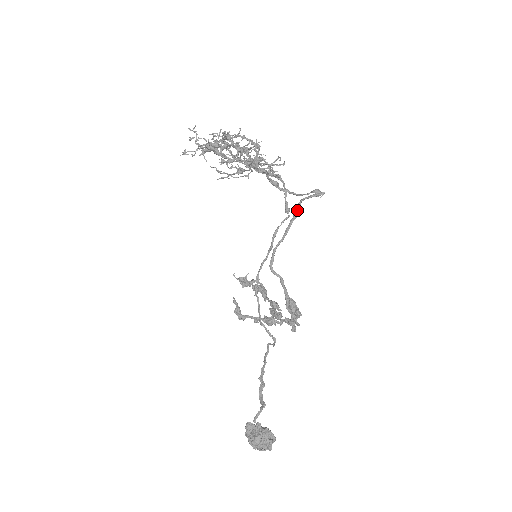
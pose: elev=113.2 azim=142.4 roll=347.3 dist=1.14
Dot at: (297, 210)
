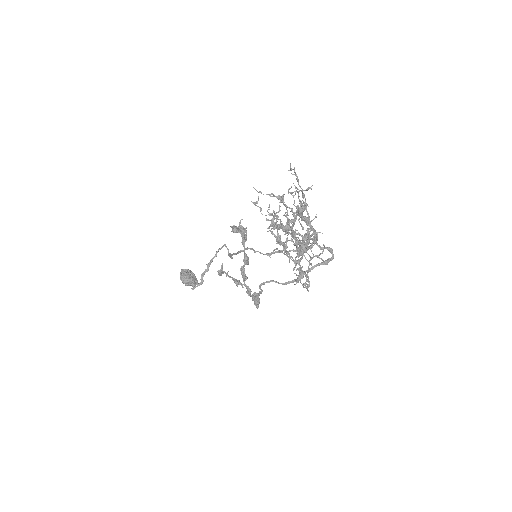
Dot at: occluded
